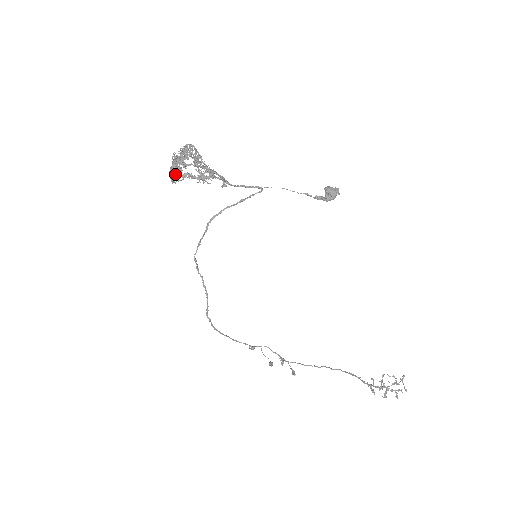
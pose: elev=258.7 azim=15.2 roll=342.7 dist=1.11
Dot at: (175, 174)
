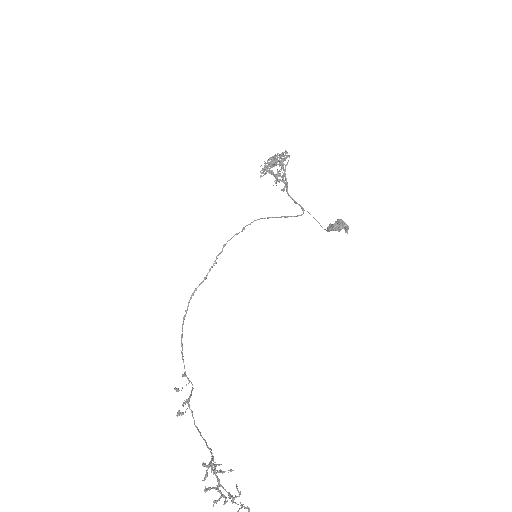
Dot at: (265, 165)
